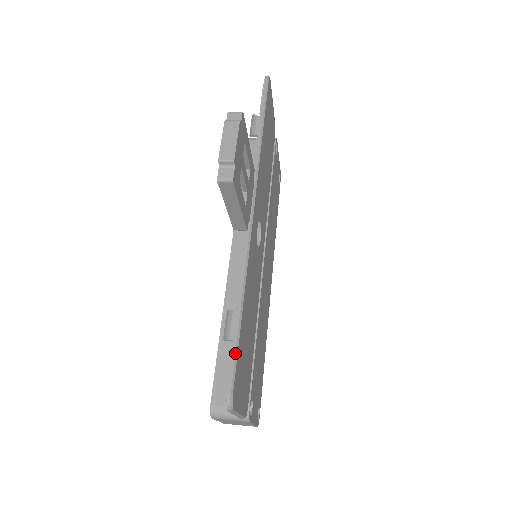
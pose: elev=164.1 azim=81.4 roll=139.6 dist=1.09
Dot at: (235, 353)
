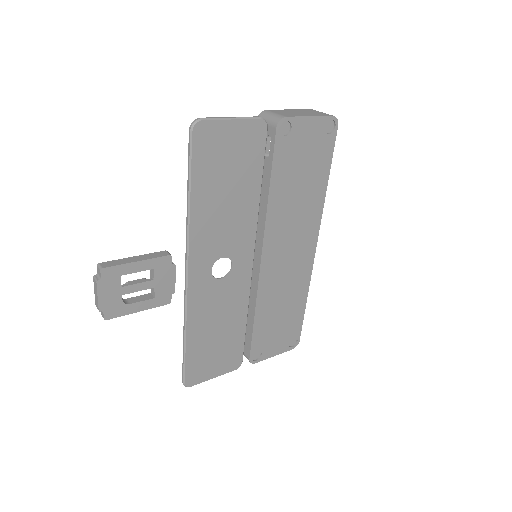
Dot at: (183, 364)
